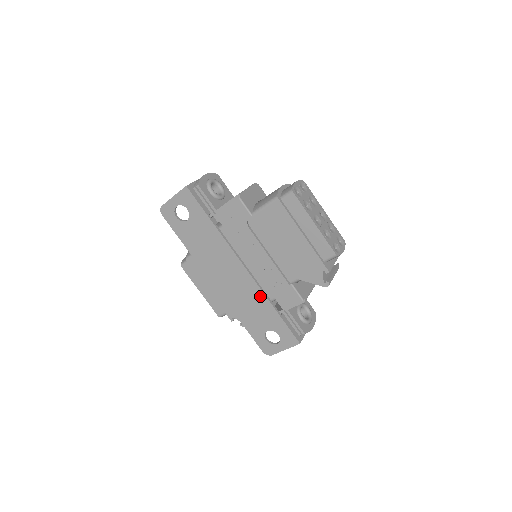
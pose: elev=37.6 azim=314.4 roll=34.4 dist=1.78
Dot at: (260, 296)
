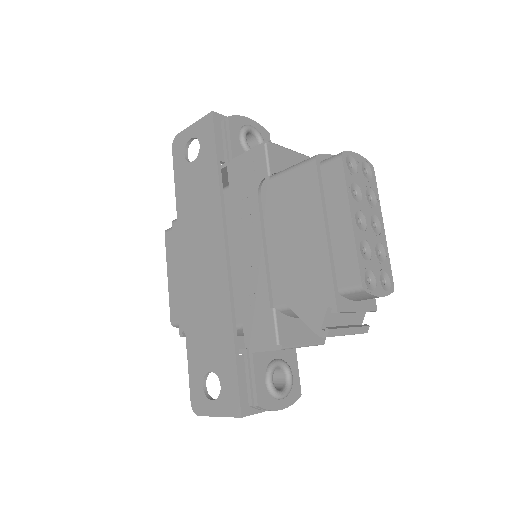
Dot at: (225, 308)
